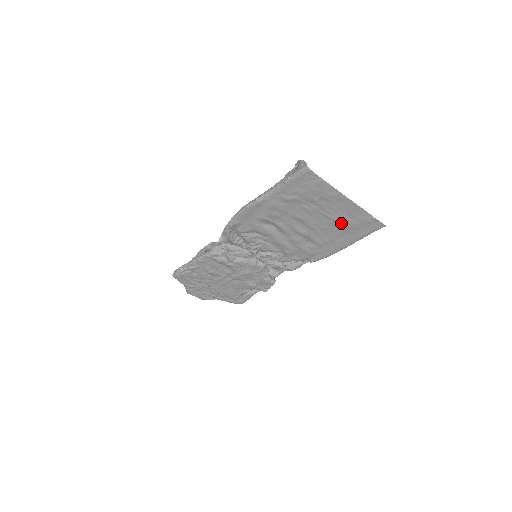
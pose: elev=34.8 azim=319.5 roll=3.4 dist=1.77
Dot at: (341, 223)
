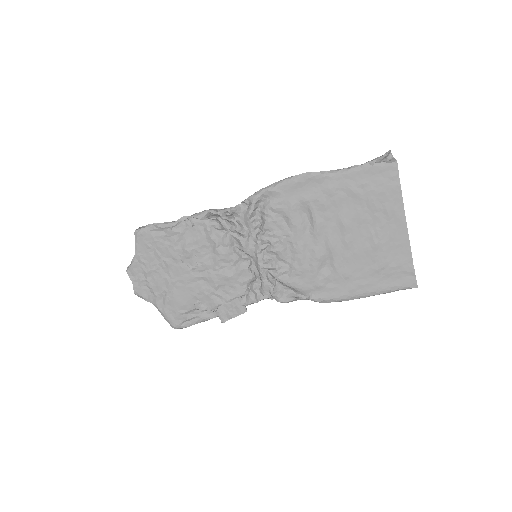
Dot at: (378, 256)
